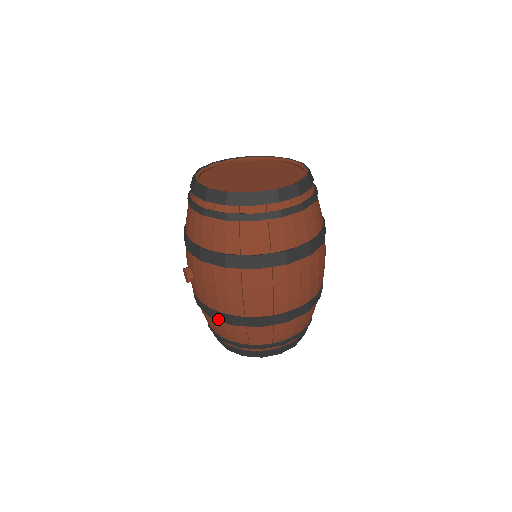
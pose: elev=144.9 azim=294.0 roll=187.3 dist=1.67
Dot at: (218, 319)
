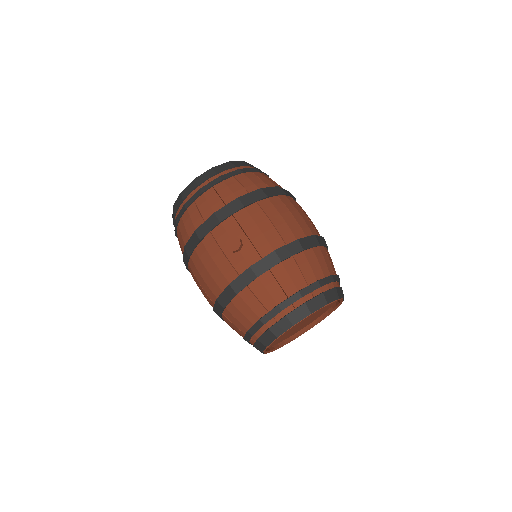
Dot at: (289, 256)
